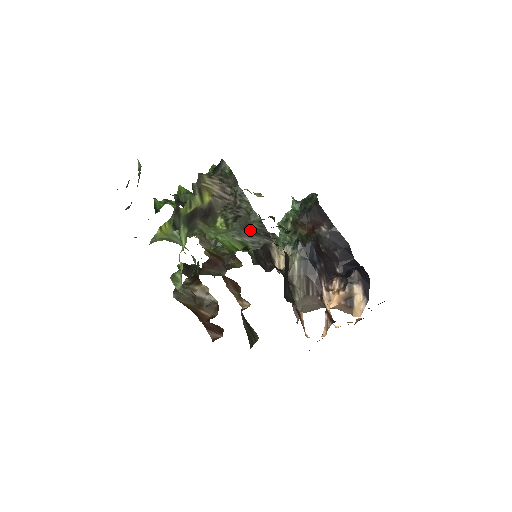
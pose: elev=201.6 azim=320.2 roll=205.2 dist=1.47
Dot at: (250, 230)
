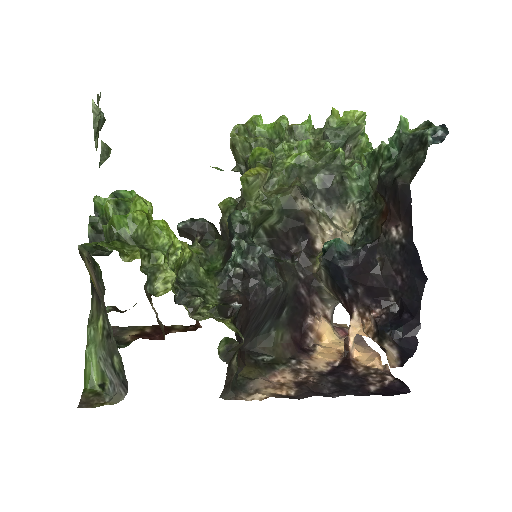
Dot at: (114, 363)
